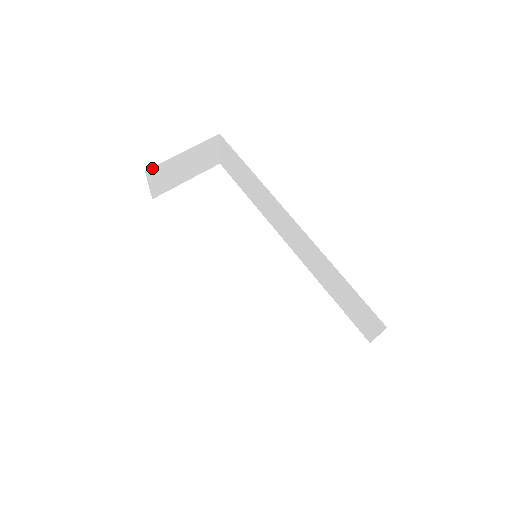
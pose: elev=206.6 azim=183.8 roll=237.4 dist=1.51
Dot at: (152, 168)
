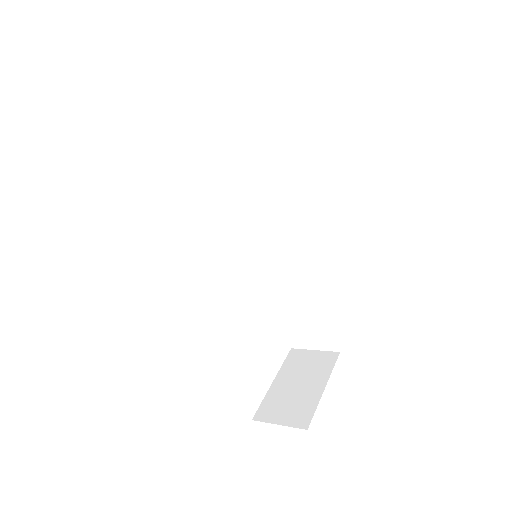
Dot at: occluded
